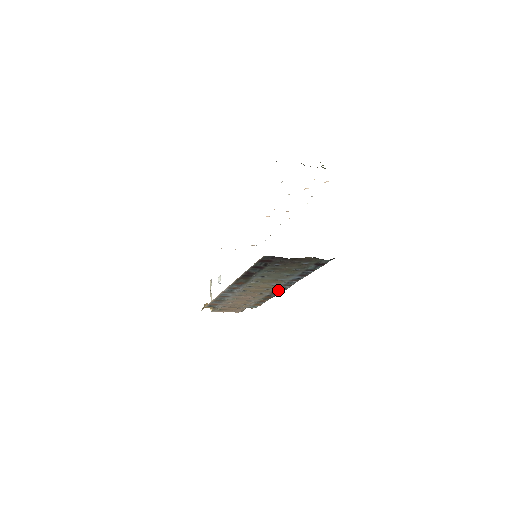
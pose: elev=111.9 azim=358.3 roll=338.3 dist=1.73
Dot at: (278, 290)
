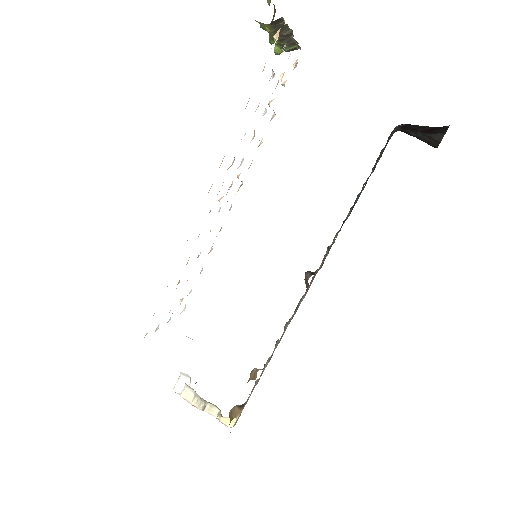
Dot at: (306, 282)
